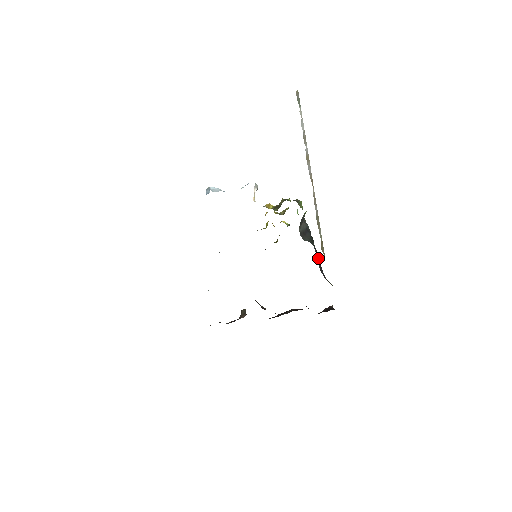
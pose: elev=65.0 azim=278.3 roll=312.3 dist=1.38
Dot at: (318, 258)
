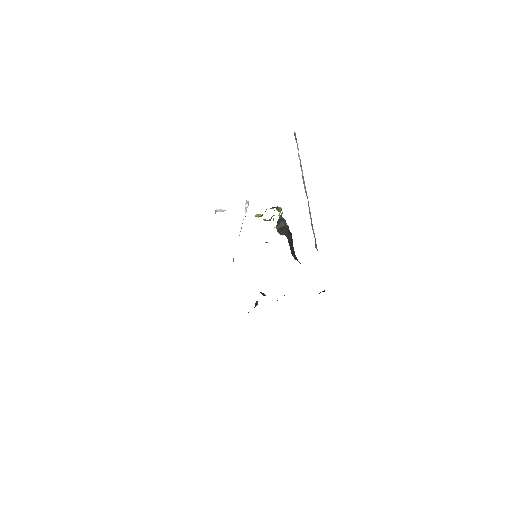
Dot at: (291, 246)
